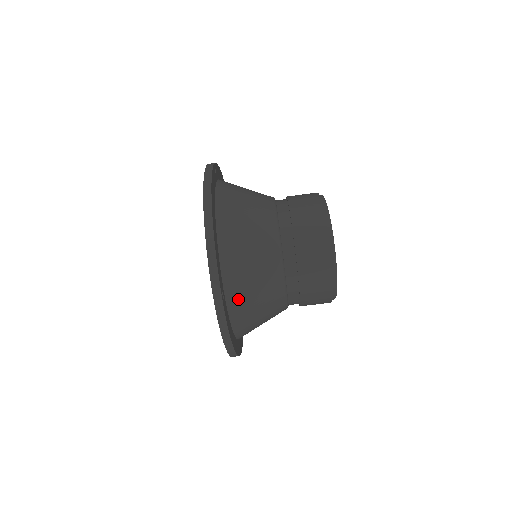
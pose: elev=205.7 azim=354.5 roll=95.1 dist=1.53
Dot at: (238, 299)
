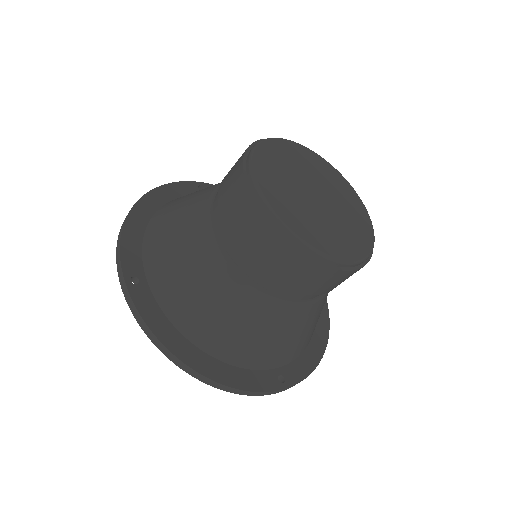
Dot at: (166, 286)
